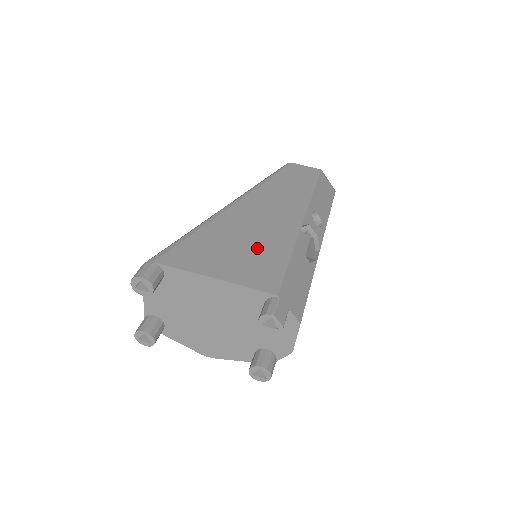
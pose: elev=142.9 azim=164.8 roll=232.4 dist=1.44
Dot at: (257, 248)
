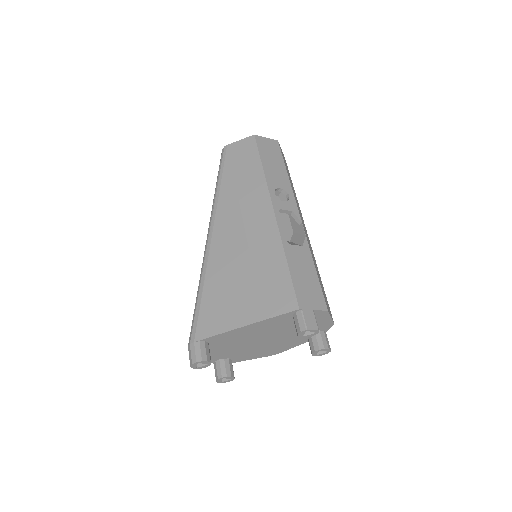
Dot at: (257, 271)
